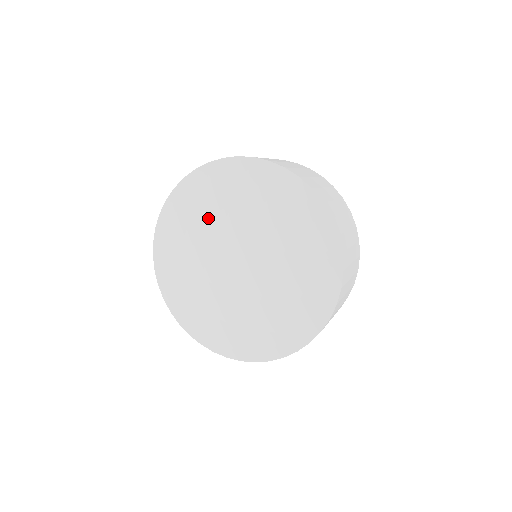
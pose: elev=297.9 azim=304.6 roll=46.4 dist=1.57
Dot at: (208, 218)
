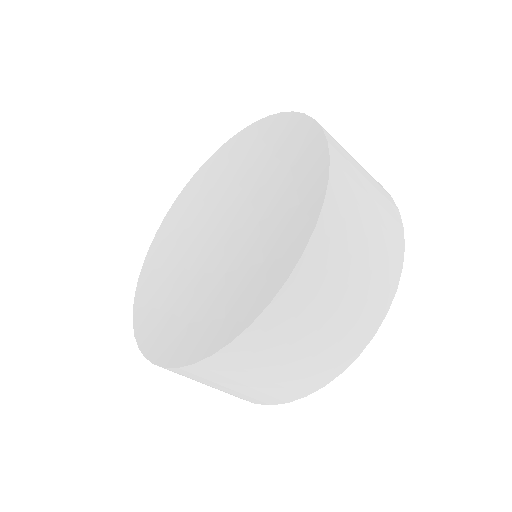
Dot at: (211, 195)
